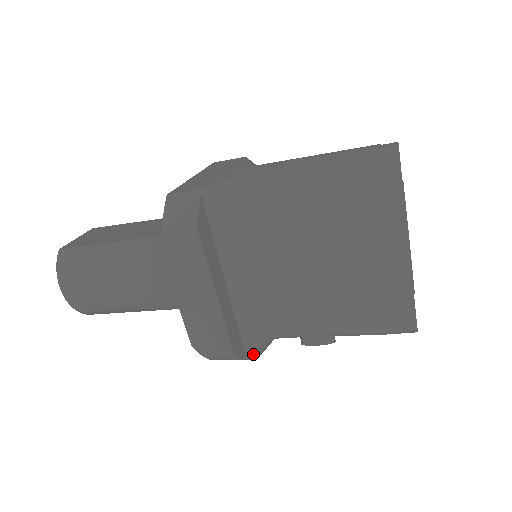
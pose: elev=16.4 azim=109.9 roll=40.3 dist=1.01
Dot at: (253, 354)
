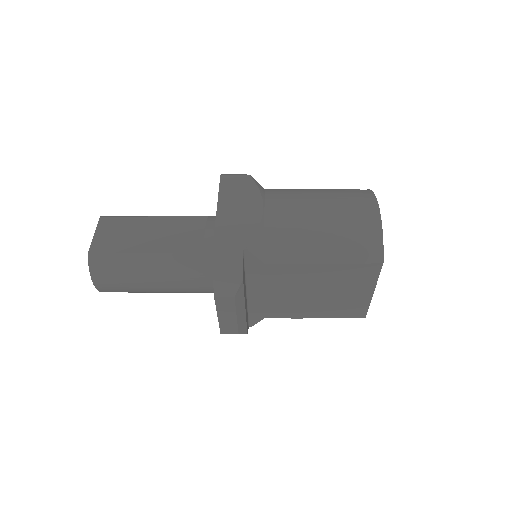
Dot at: occluded
